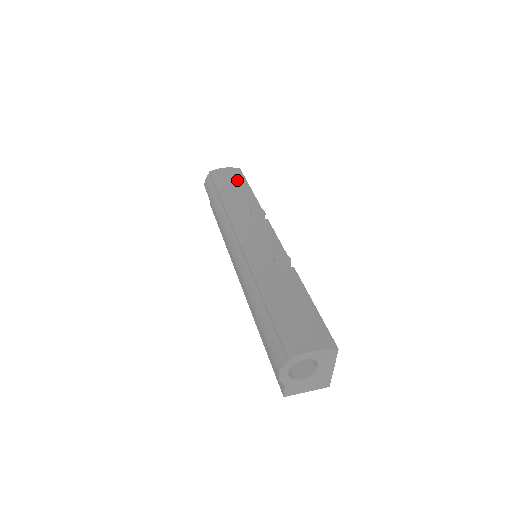
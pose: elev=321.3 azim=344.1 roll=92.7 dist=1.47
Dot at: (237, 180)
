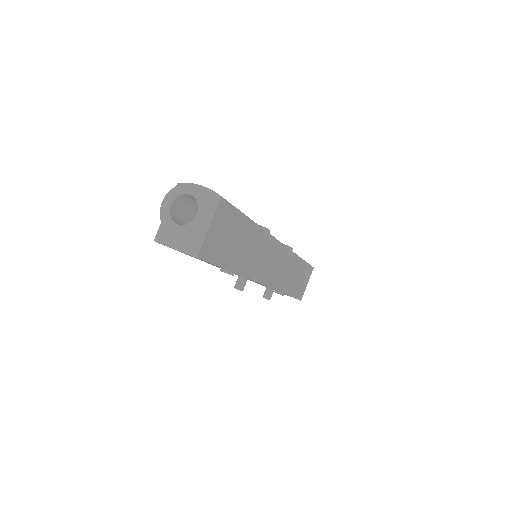
Dot at: occluded
